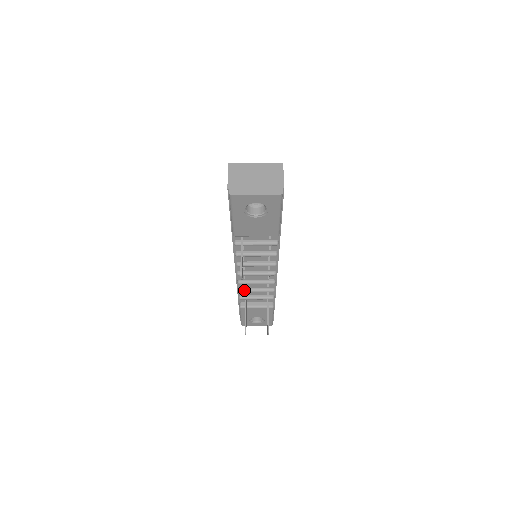
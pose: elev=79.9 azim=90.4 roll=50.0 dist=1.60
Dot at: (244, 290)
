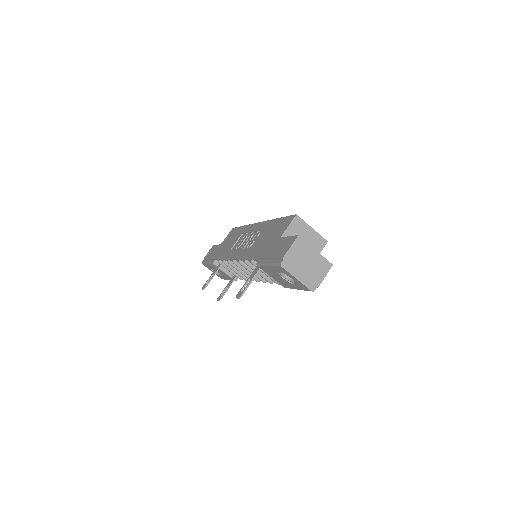
Dot at: (227, 264)
